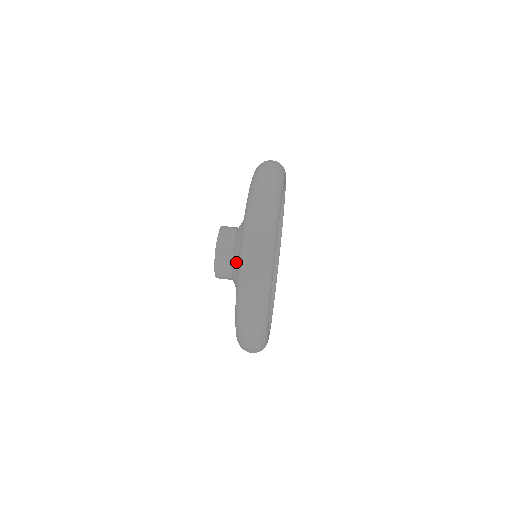
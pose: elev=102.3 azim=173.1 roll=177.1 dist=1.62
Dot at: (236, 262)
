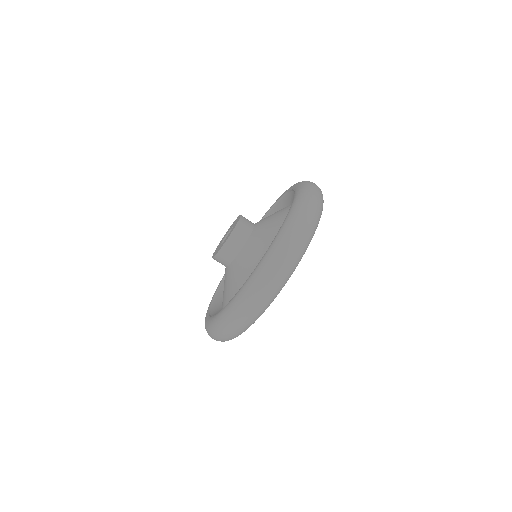
Dot at: (258, 234)
